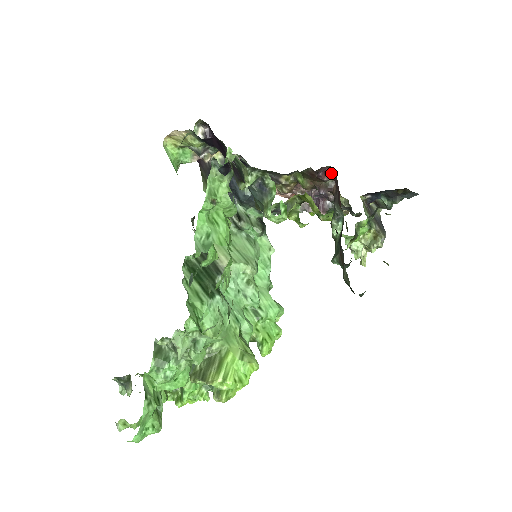
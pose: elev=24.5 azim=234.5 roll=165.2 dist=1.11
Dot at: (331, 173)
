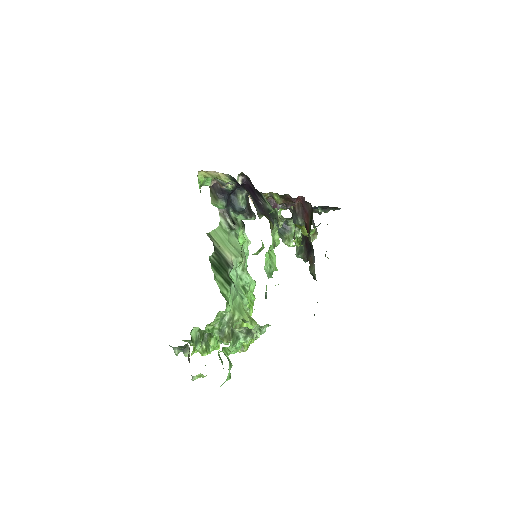
Dot at: (302, 200)
